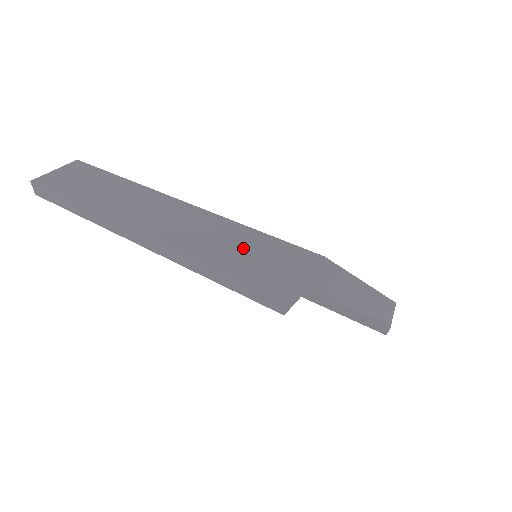
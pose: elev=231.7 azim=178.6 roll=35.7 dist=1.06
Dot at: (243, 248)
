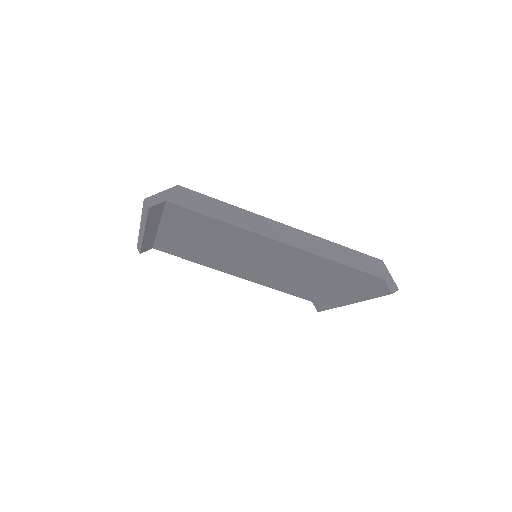
Dot at: occluded
